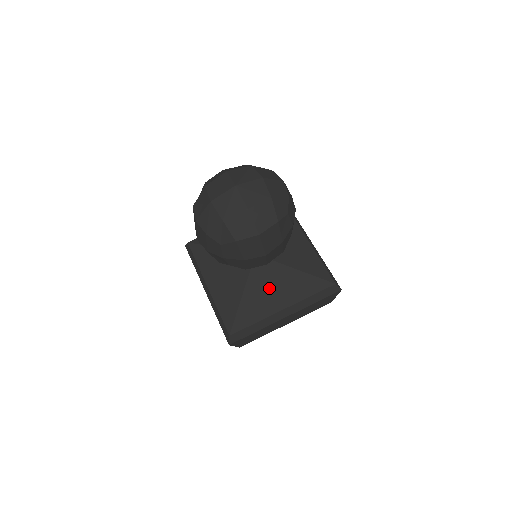
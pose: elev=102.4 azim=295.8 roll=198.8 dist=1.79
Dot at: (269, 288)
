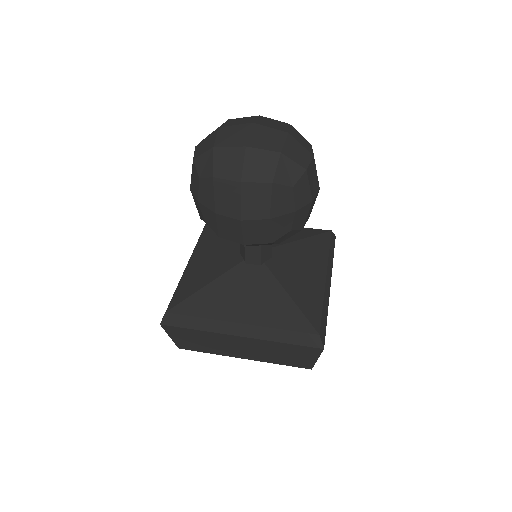
Dot at: (243, 292)
